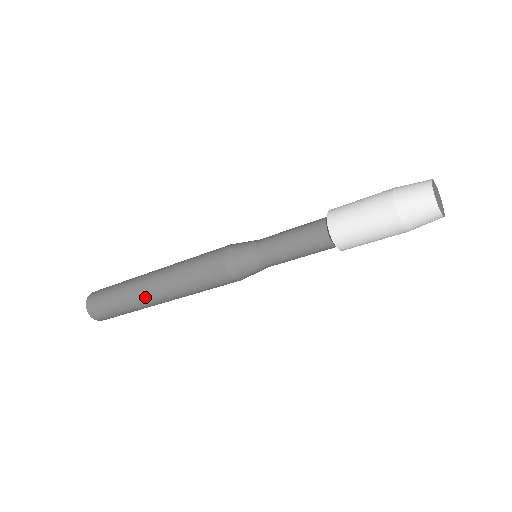
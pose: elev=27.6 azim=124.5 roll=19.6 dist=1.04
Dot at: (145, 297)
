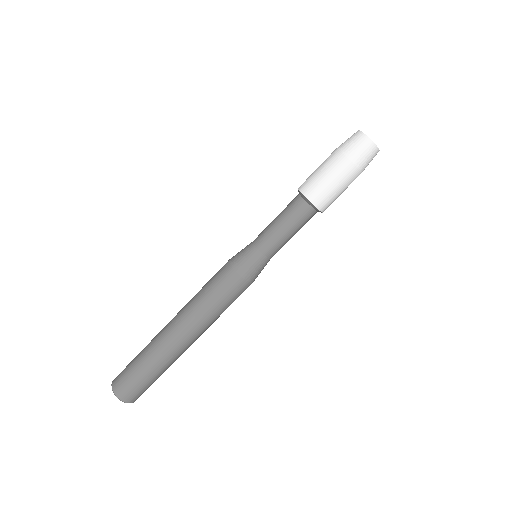
Dot at: (166, 338)
